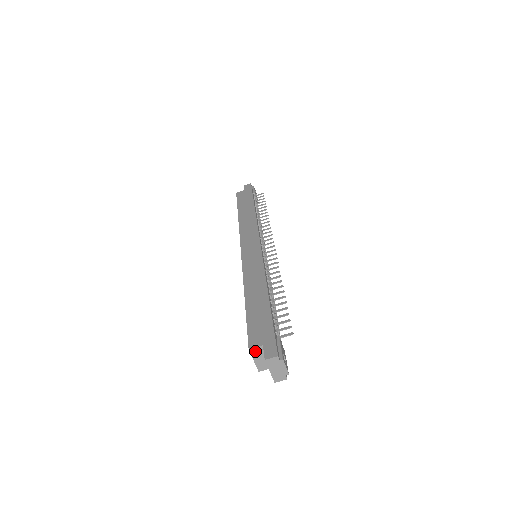
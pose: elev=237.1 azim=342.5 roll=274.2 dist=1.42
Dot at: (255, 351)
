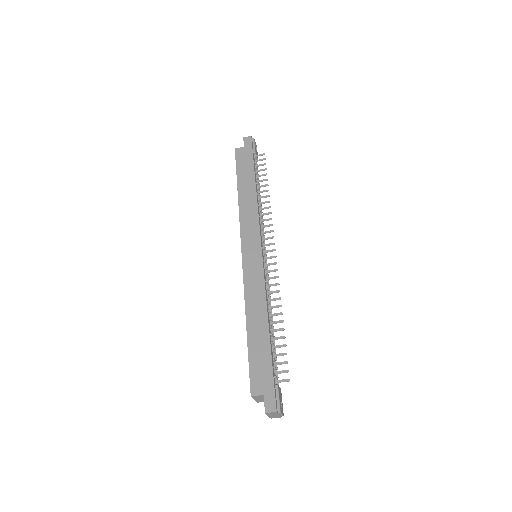
Dot at: (256, 397)
